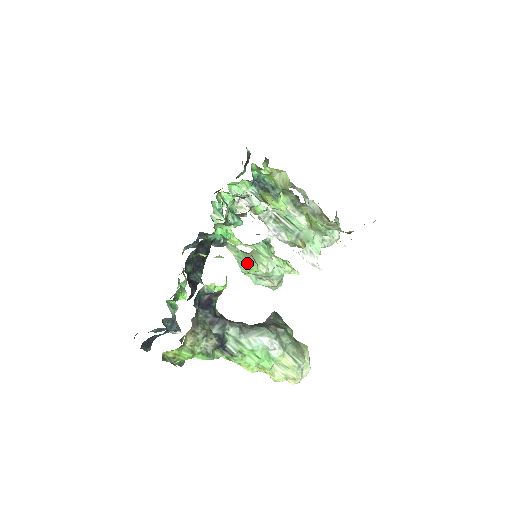
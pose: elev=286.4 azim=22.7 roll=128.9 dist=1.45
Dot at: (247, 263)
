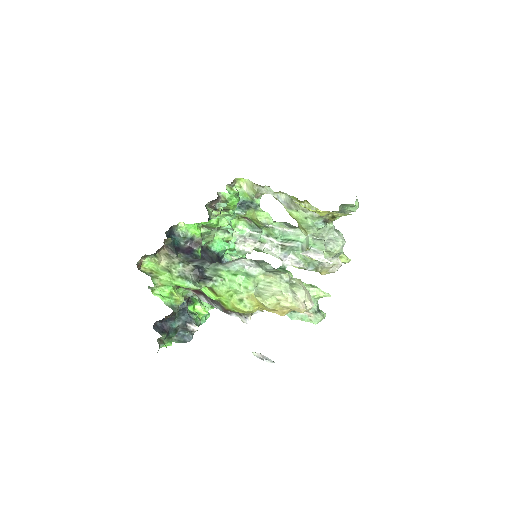
Dot at: occluded
